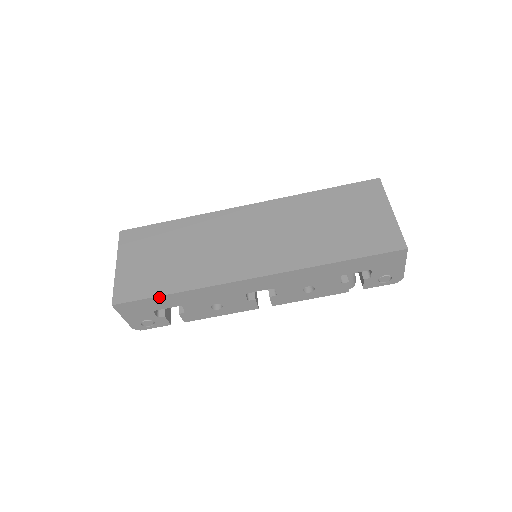
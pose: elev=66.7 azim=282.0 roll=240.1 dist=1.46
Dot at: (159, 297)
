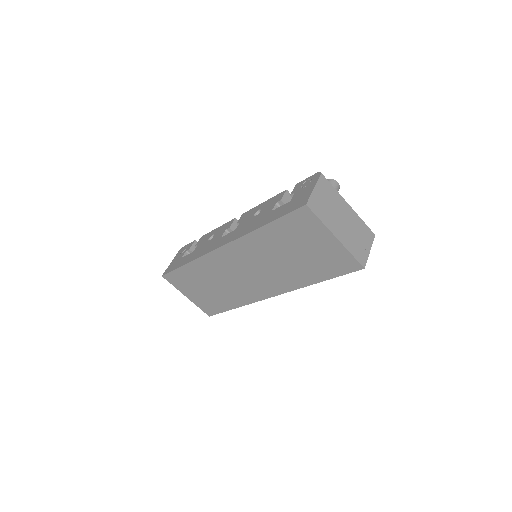
Dot at: (228, 310)
